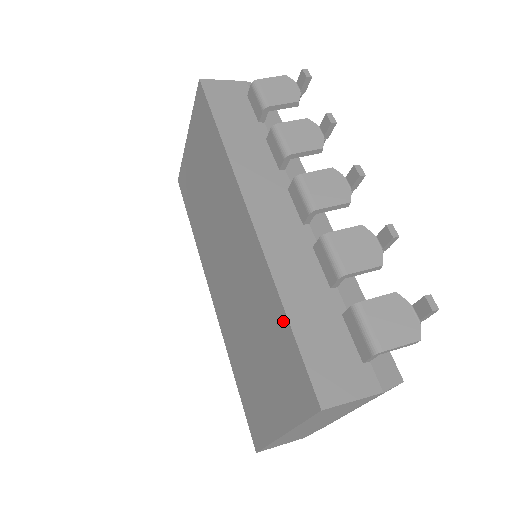
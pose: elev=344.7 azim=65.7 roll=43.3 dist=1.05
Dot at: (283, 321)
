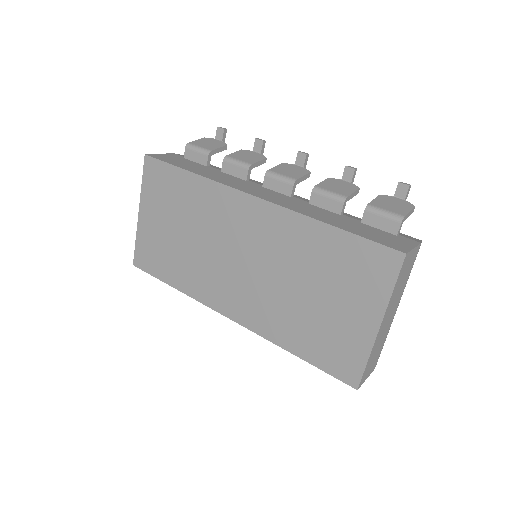
Dot at: (335, 235)
